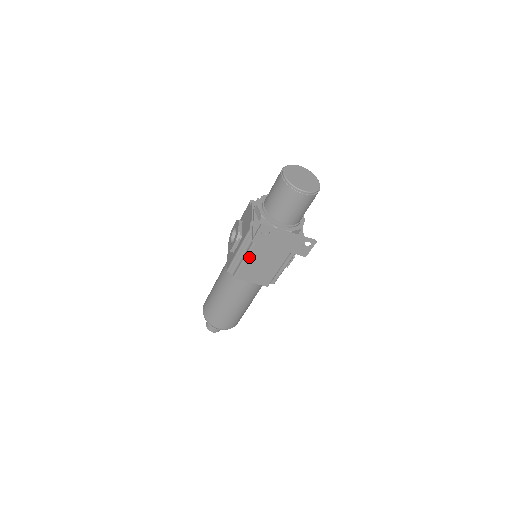
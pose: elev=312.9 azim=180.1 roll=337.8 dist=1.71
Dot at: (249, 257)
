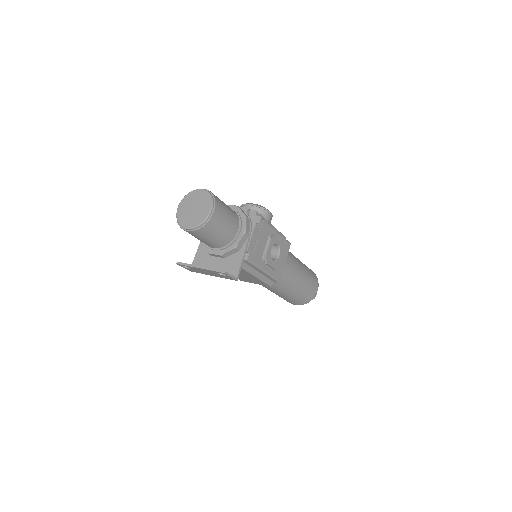
Dot at: occluded
